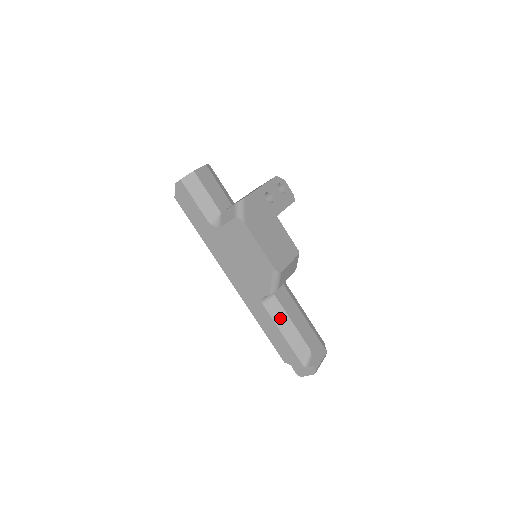
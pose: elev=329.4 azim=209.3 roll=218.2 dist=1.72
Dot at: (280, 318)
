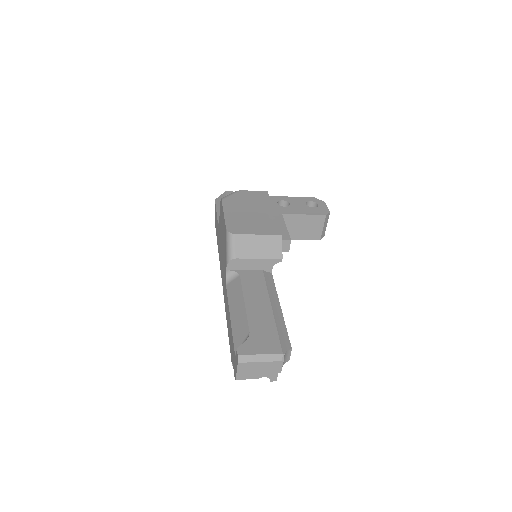
Dot at: (235, 298)
